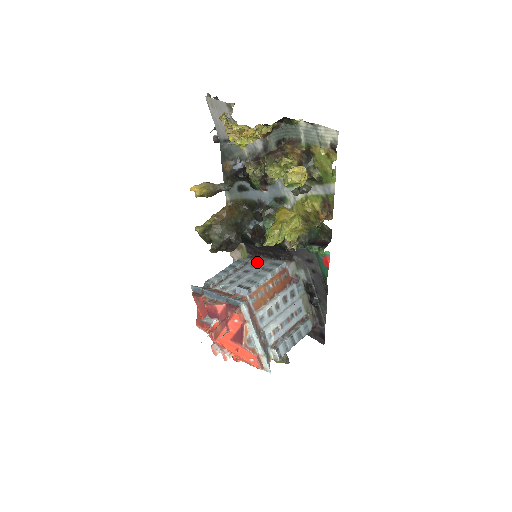
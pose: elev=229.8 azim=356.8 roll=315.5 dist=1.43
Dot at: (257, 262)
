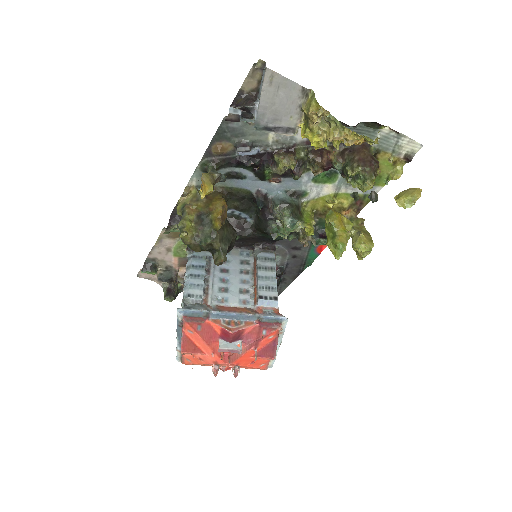
Dot at: occluded
